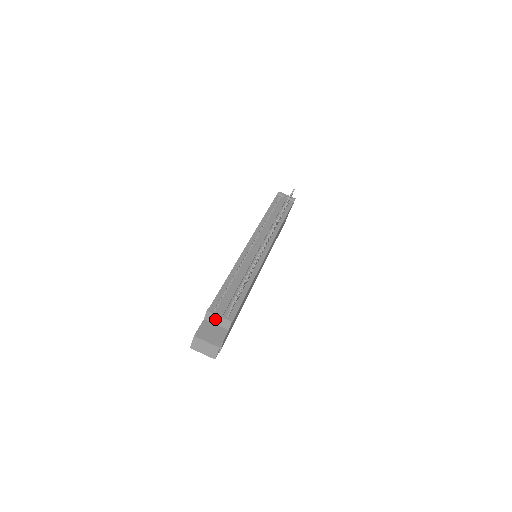
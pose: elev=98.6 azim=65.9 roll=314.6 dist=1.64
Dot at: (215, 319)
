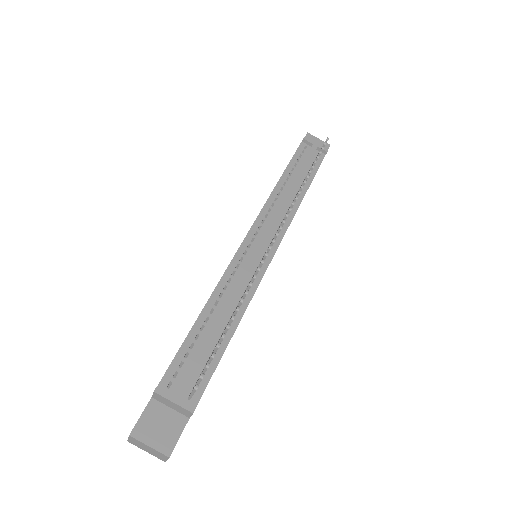
Dot at: (168, 403)
